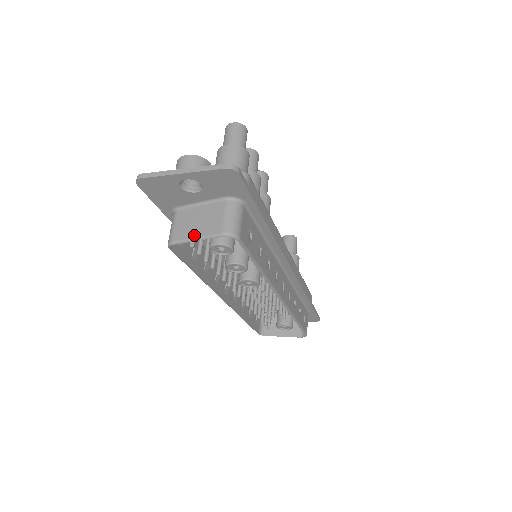
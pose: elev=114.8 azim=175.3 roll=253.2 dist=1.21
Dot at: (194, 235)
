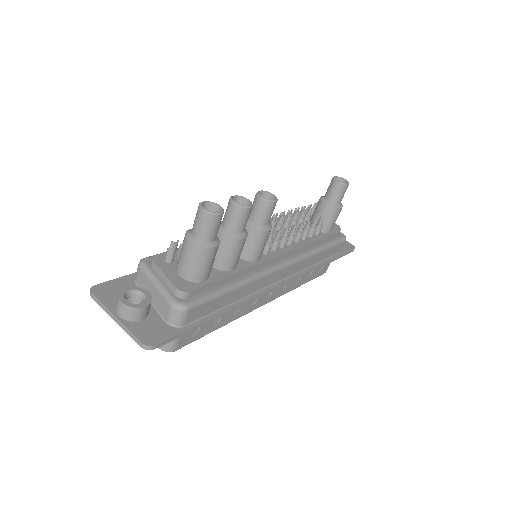
Dot at: occluded
